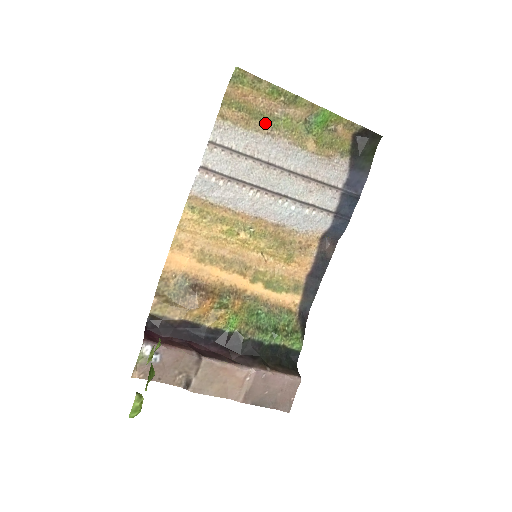
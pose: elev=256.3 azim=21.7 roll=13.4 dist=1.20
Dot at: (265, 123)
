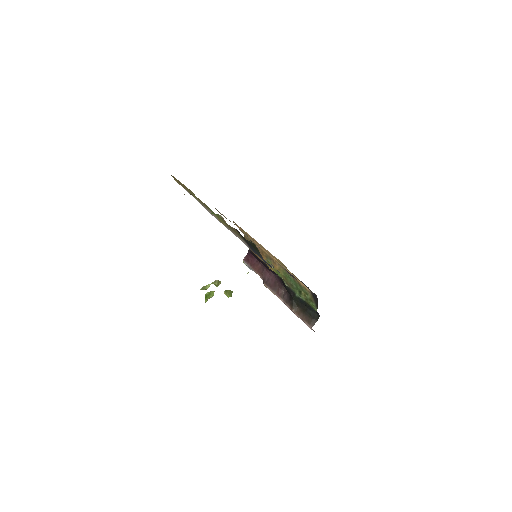
Dot at: (195, 197)
